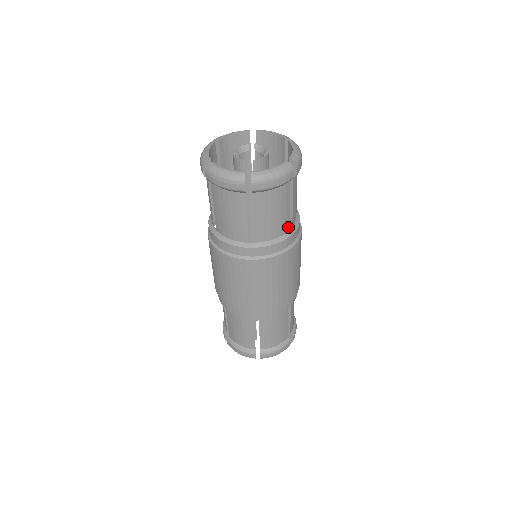
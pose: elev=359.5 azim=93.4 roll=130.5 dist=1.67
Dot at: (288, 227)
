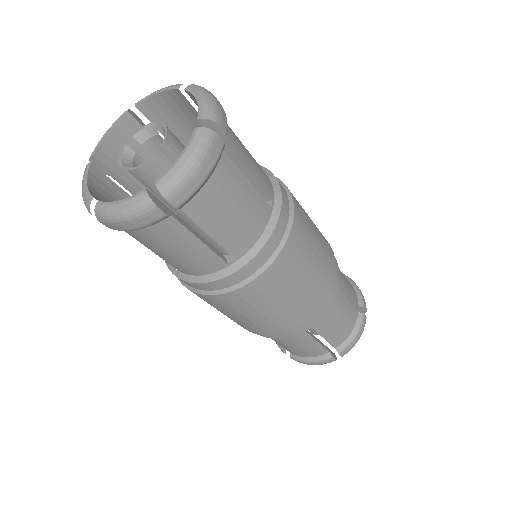
Dot at: (223, 263)
